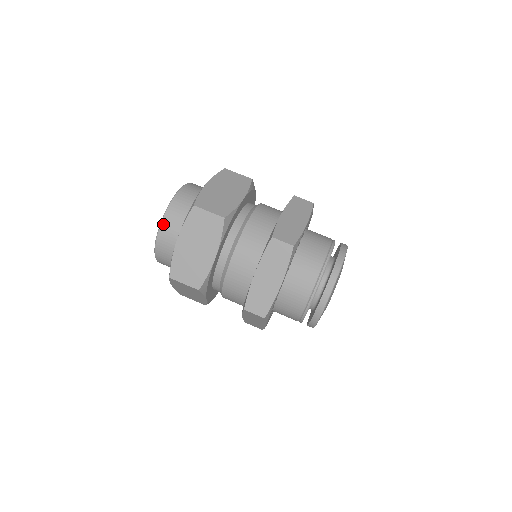
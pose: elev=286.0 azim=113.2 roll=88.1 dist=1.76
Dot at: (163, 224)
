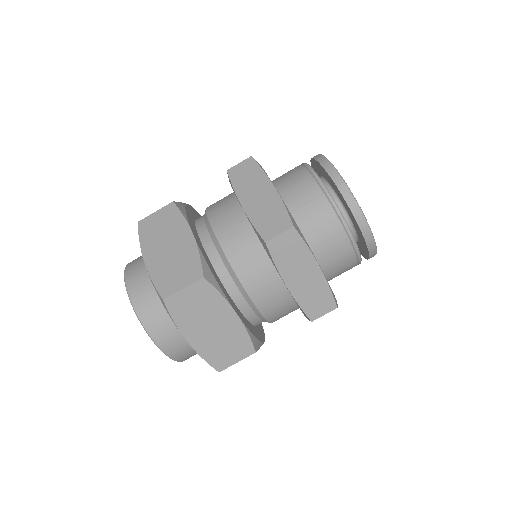
Dot at: occluded
